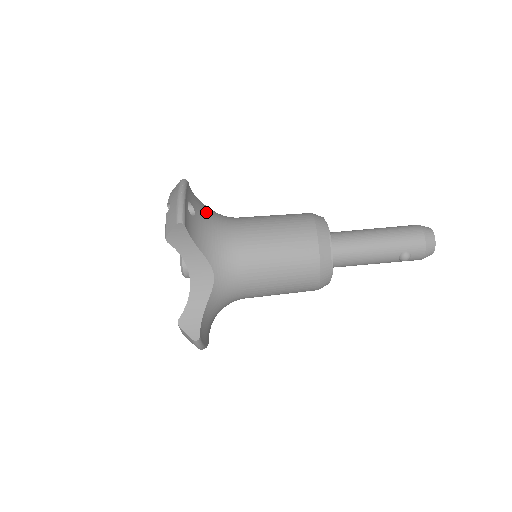
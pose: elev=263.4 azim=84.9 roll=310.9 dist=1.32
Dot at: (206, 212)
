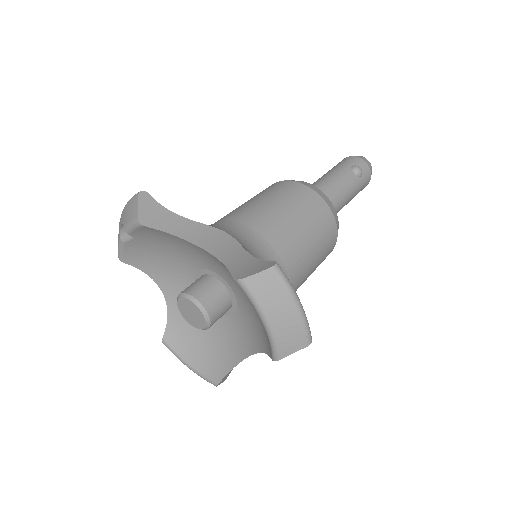
Dot at: occluded
